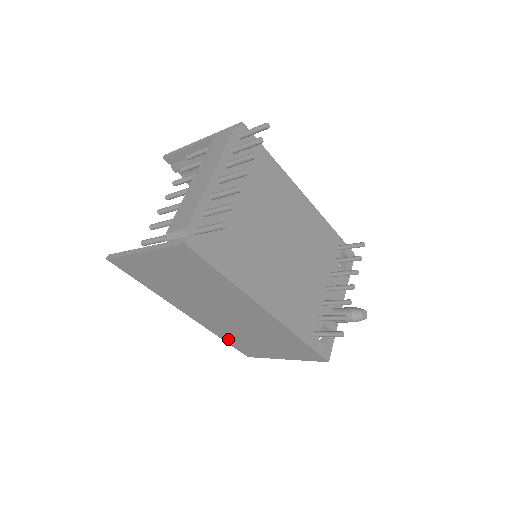
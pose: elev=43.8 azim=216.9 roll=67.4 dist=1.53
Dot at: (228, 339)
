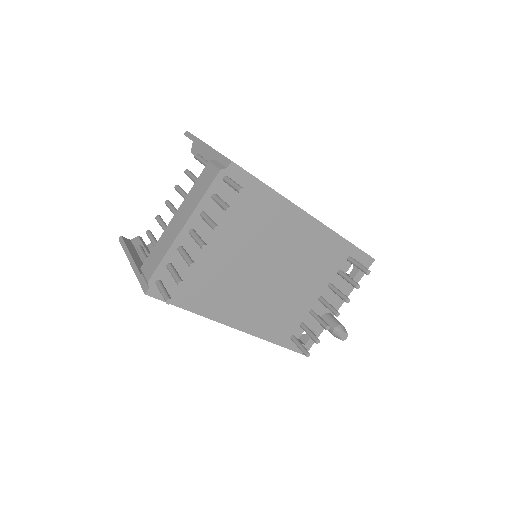
Dot at: occluded
